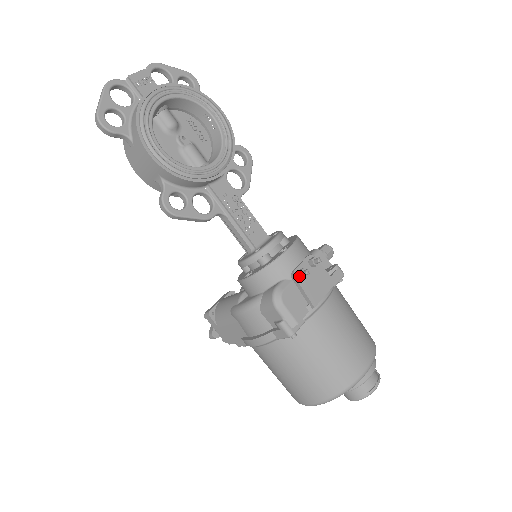
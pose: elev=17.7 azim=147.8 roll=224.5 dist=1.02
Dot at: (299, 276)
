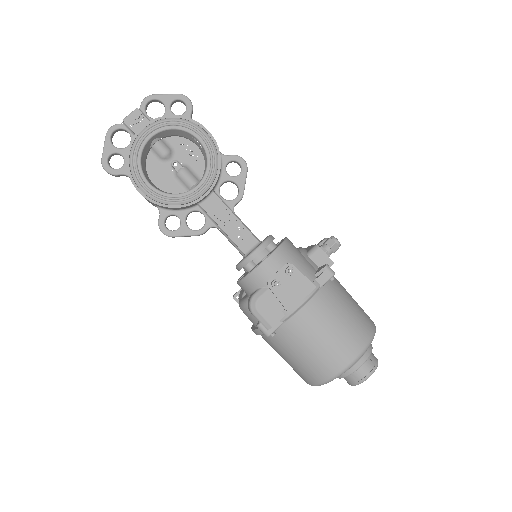
Dot at: (272, 286)
